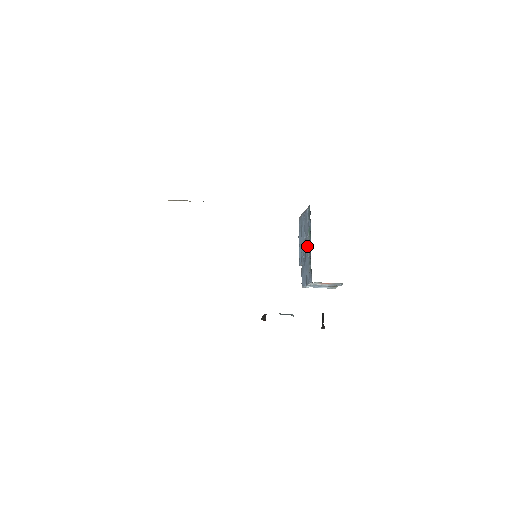
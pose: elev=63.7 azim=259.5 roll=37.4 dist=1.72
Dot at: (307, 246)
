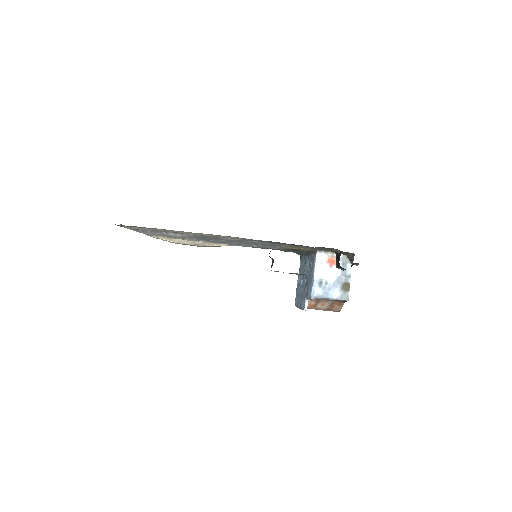
Dot at: (305, 268)
